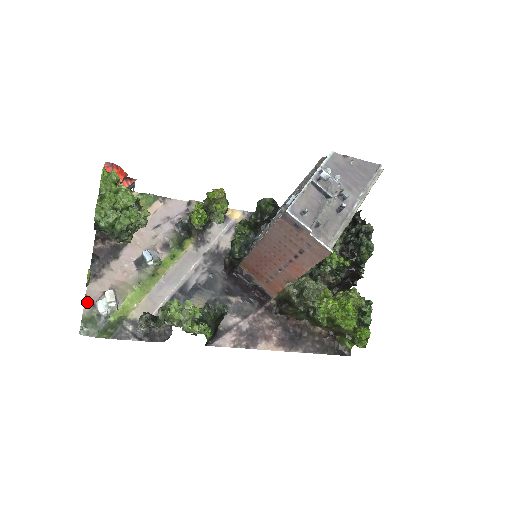
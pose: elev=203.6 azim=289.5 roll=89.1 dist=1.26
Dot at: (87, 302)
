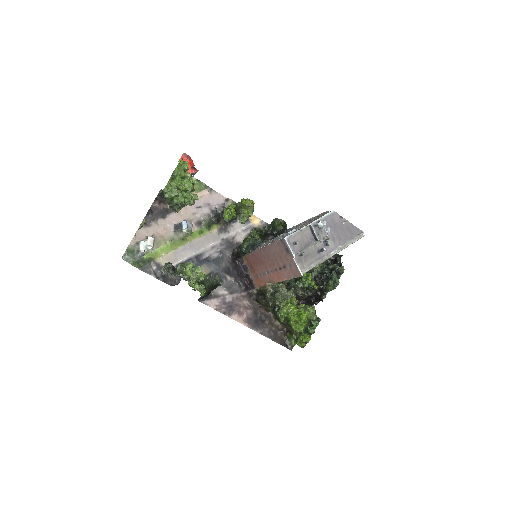
Dot at: (134, 239)
